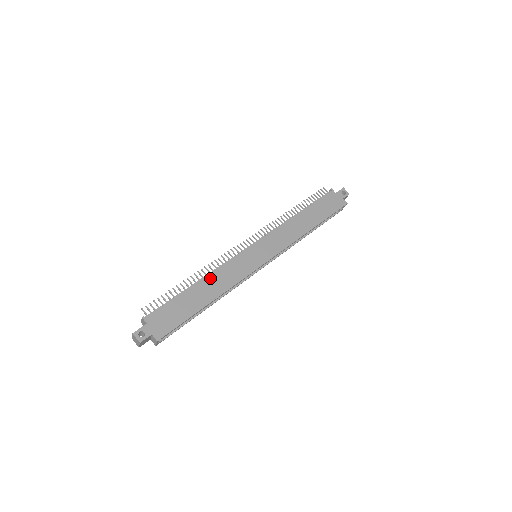
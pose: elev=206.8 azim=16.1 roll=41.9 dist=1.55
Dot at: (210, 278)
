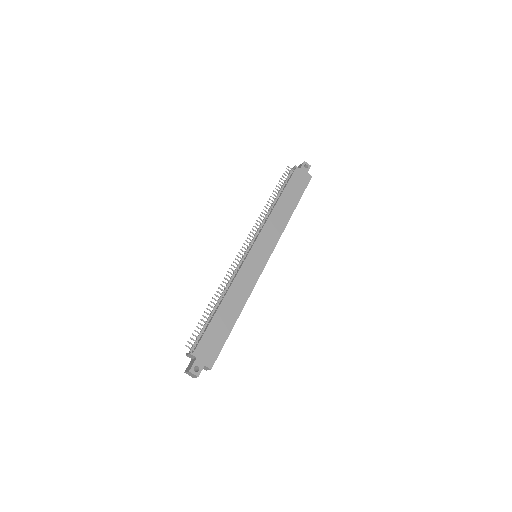
Dot at: (230, 294)
